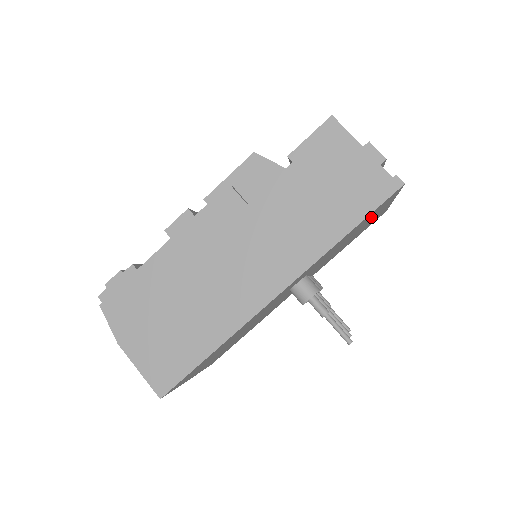
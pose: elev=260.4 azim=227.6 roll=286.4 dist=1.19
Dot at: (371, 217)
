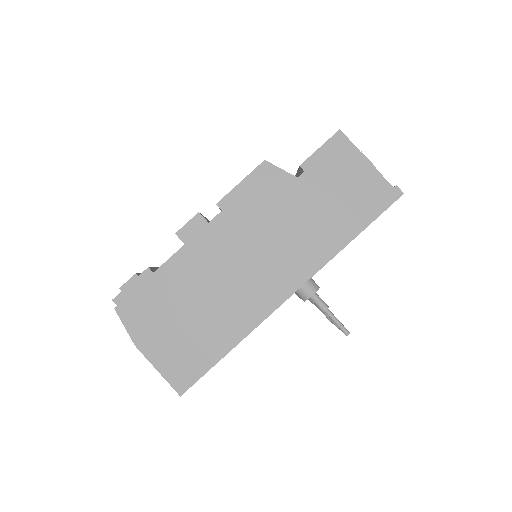
Dot at: occluded
